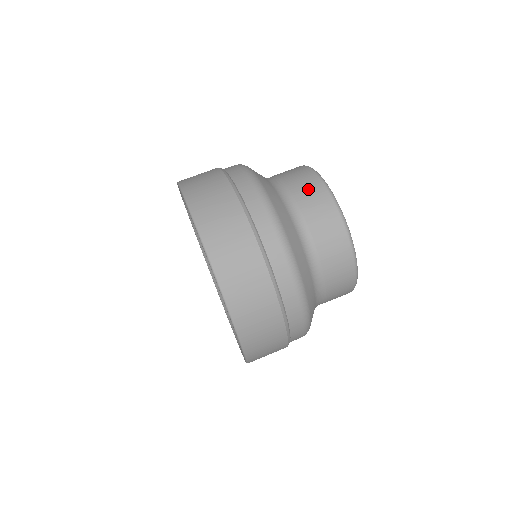
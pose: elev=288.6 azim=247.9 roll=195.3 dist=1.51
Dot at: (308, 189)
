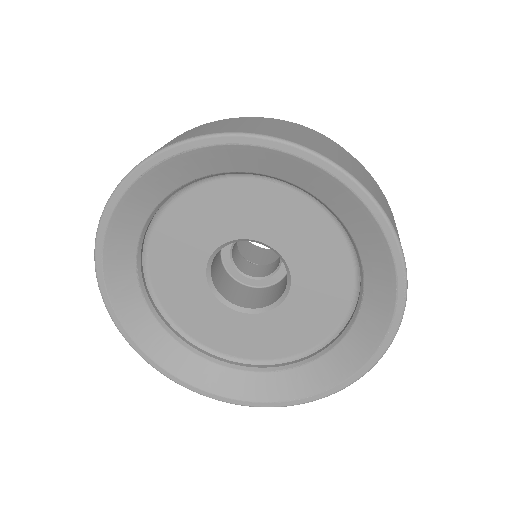
Dot at: occluded
